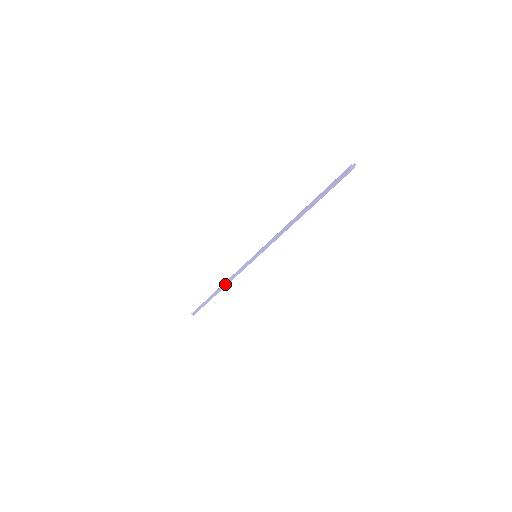
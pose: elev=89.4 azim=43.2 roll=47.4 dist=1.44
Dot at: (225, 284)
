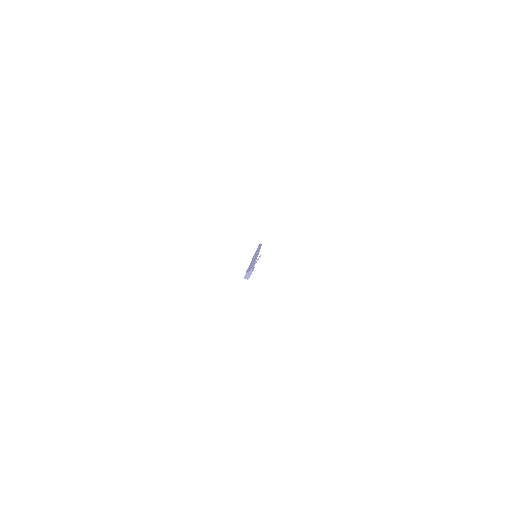
Dot at: occluded
